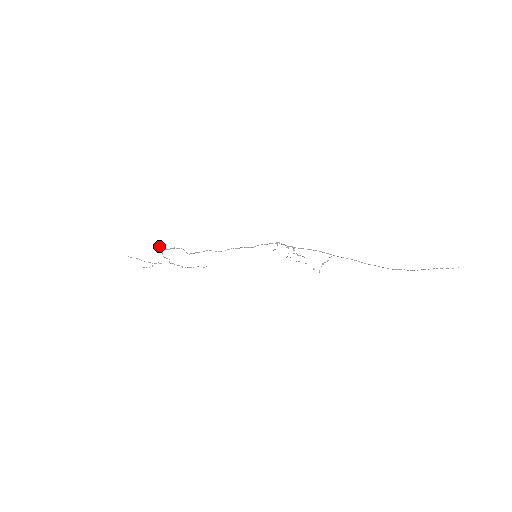
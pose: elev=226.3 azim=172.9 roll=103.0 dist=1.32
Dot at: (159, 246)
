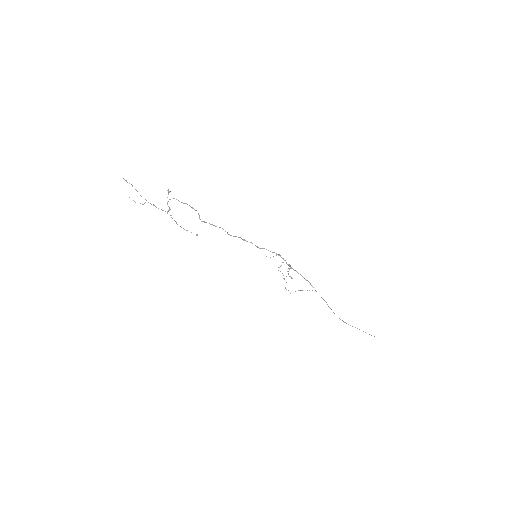
Dot at: occluded
